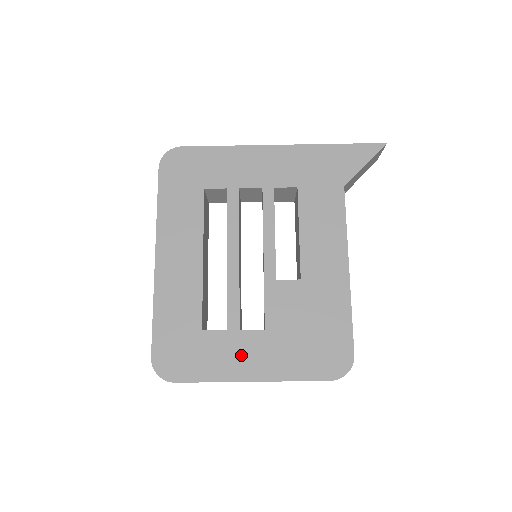
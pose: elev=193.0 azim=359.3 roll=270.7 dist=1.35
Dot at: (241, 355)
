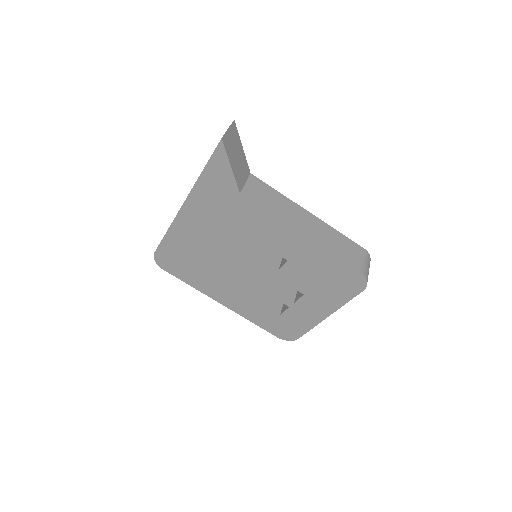
Dot at: (309, 312)
